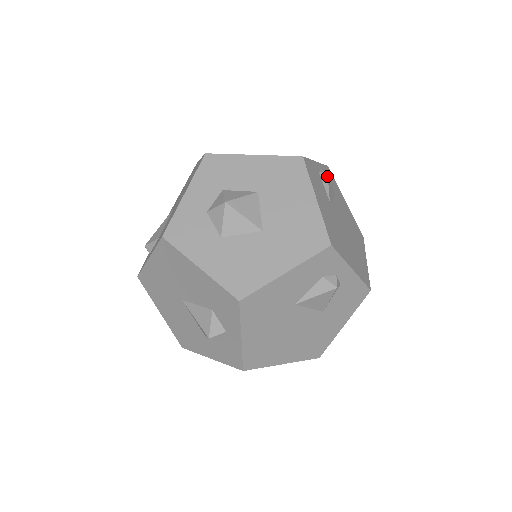
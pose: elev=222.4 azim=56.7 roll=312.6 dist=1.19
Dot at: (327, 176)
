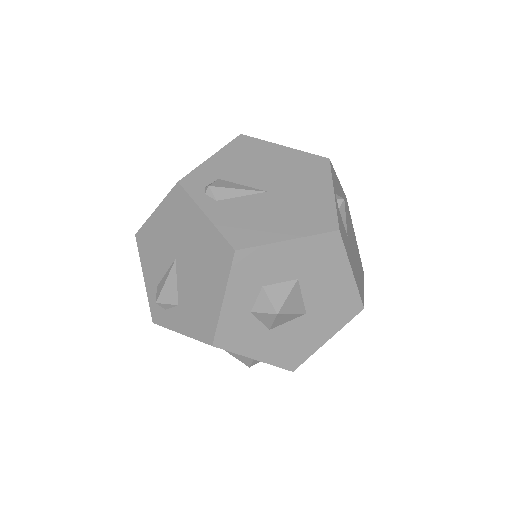
Dot at: (344, 207)
